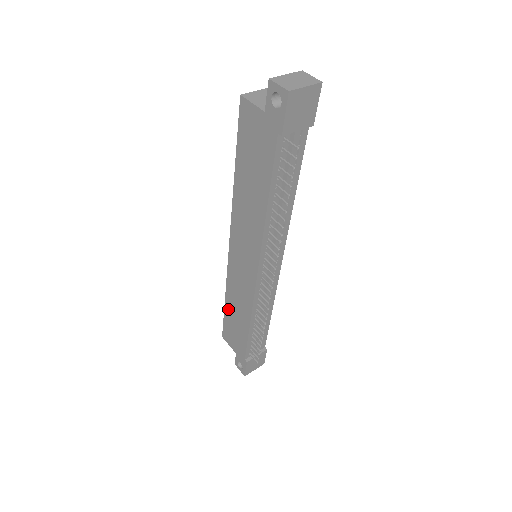
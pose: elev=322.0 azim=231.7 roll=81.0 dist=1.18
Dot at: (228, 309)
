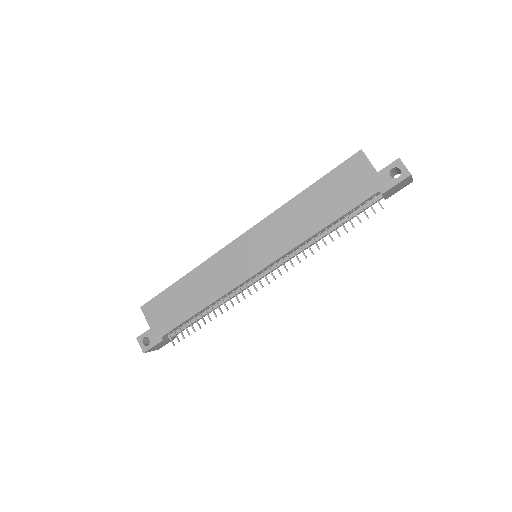
Dot at: (181, 285)
